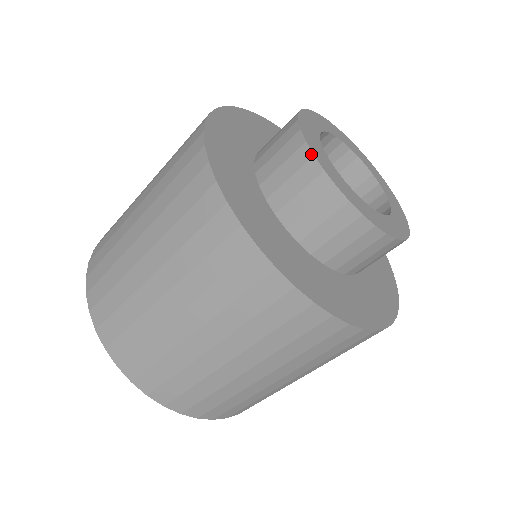
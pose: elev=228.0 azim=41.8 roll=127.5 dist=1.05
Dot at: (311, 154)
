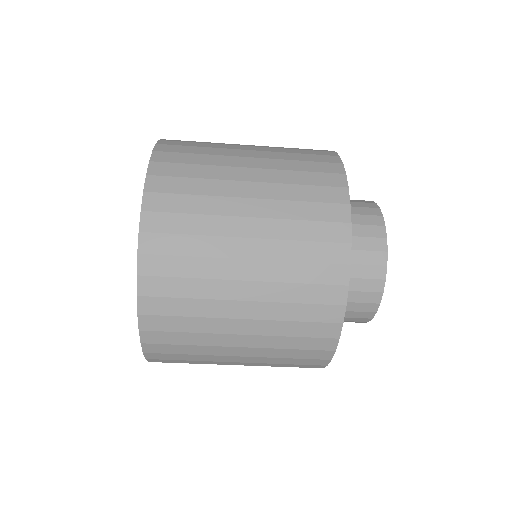
Dot at: (385, 277)
